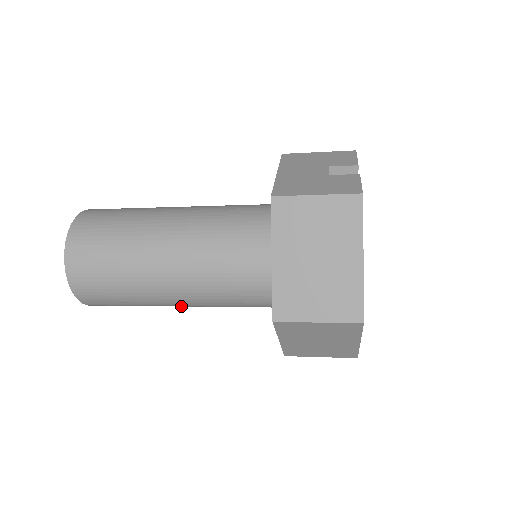
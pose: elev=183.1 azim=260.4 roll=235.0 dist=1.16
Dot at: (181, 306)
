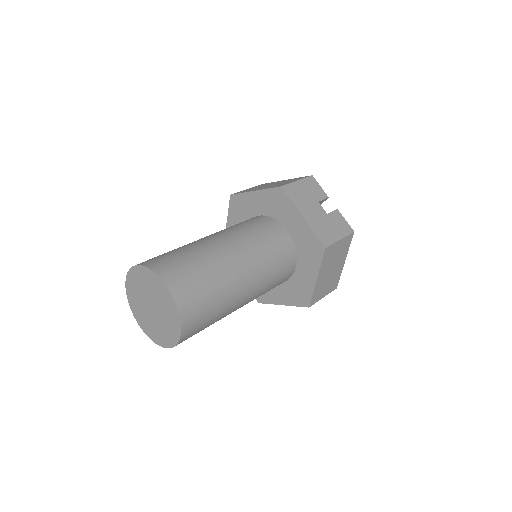
Dot at: occluded
